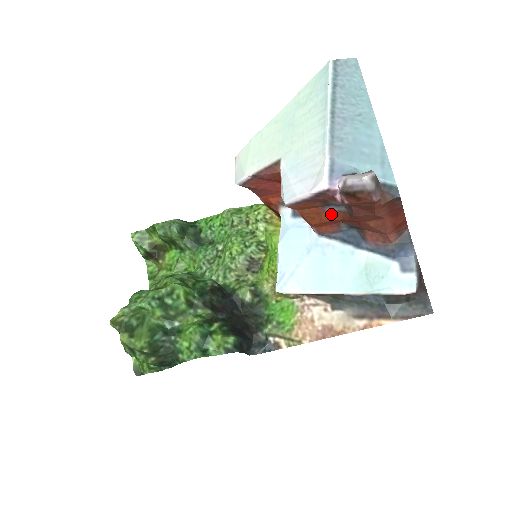
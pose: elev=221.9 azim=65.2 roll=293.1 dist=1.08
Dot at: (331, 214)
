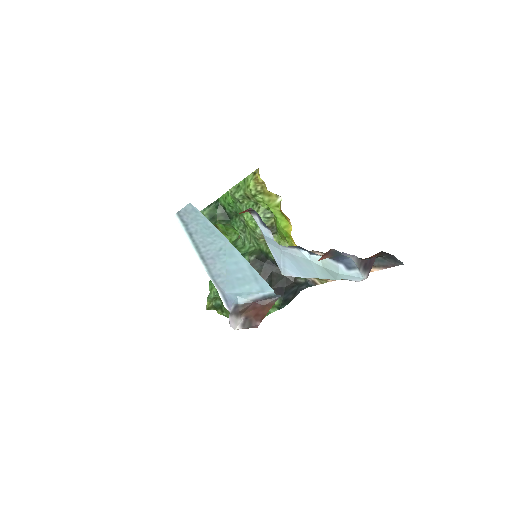
Dot at: occluded
